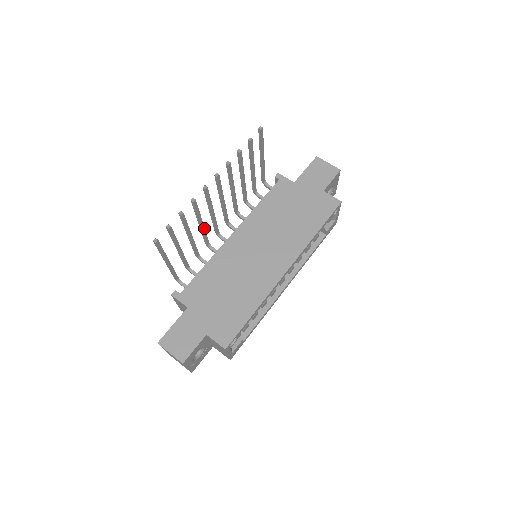
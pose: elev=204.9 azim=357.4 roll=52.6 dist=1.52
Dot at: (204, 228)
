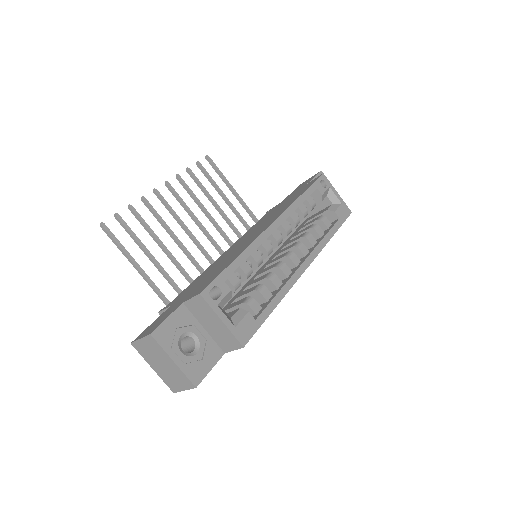
Dot at: (181, 243)
